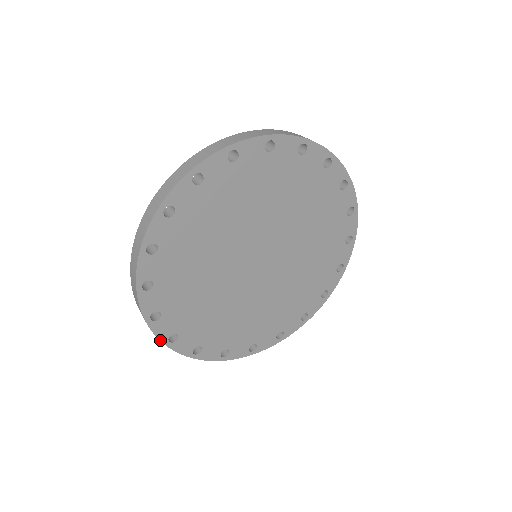
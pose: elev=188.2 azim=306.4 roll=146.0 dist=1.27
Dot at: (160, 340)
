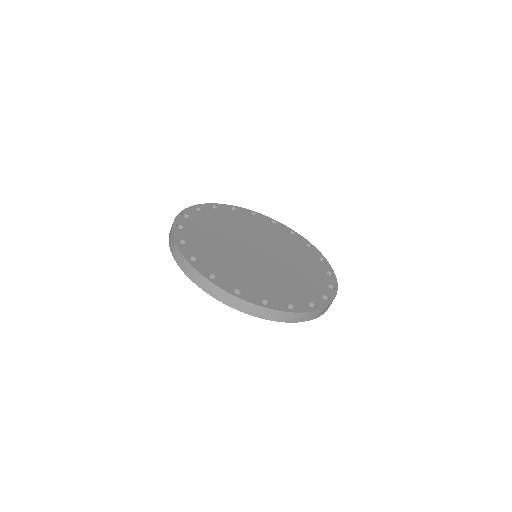
Dot at: (201, 275)
